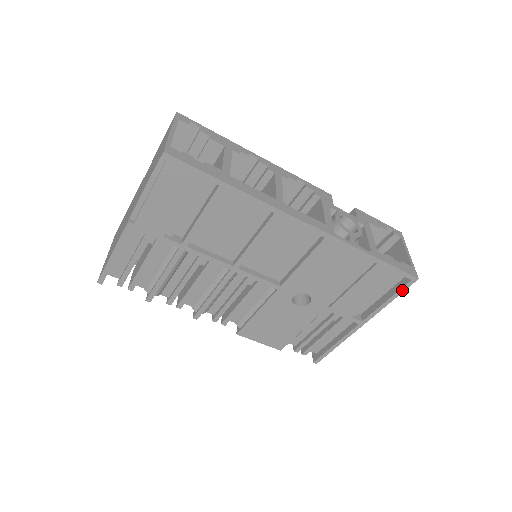
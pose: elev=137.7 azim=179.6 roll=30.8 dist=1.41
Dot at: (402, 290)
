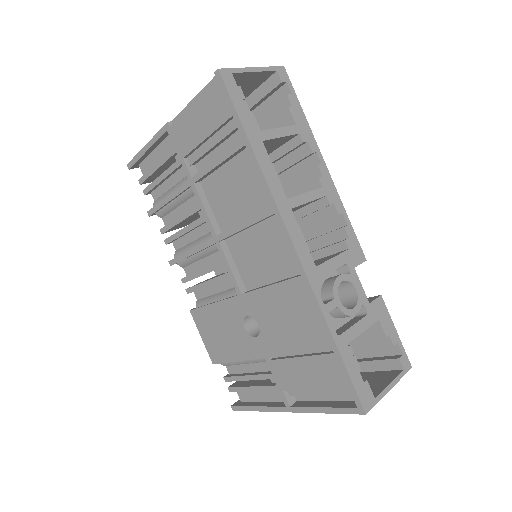
Dot at: (343, 410)
